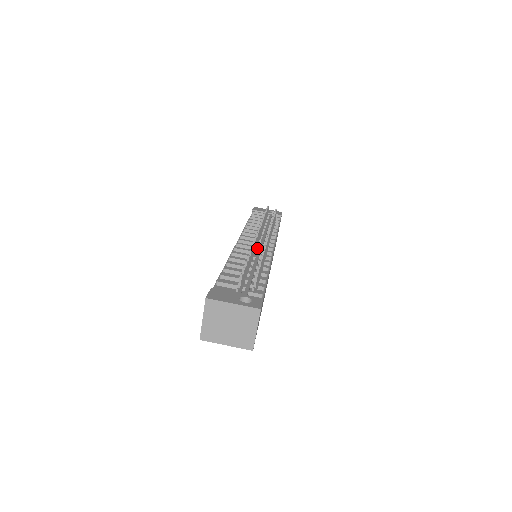
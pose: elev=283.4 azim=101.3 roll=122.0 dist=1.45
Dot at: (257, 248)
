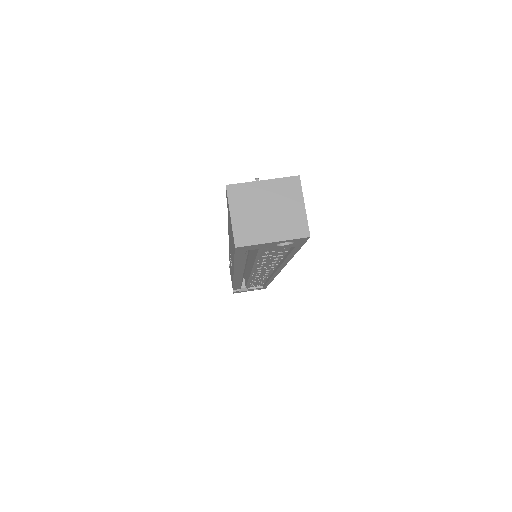
Dot at: occluded
